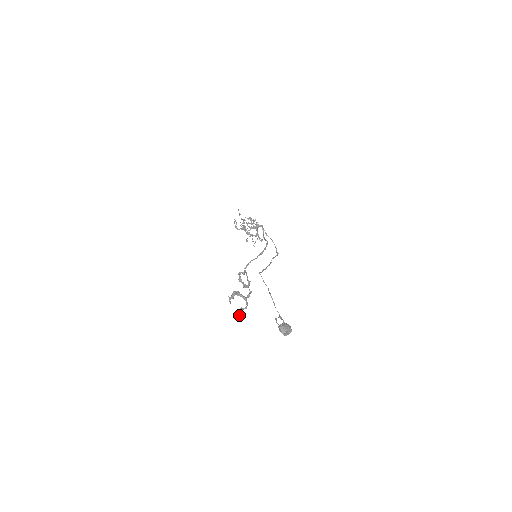
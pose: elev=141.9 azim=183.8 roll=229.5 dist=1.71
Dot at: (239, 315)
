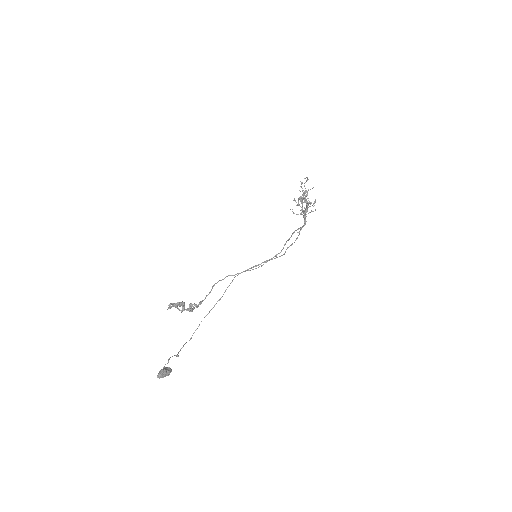
Dot at: (170, 307)
